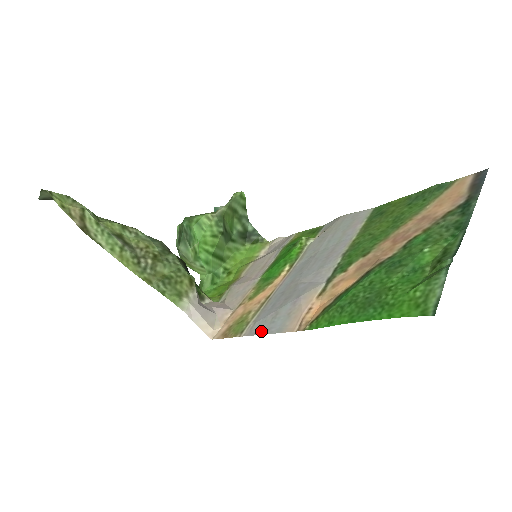
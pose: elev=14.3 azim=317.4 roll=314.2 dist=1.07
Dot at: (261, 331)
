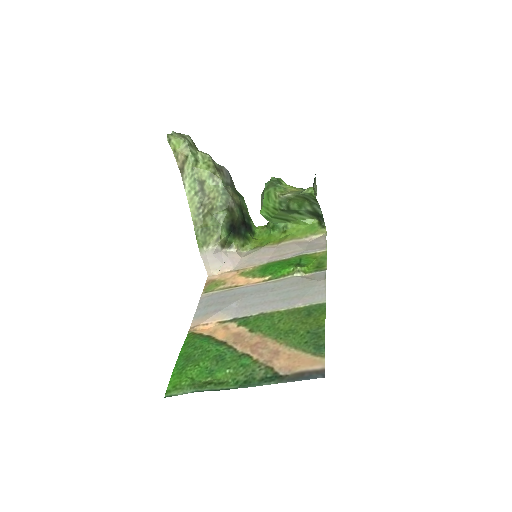
Dot at: (200, 305)
